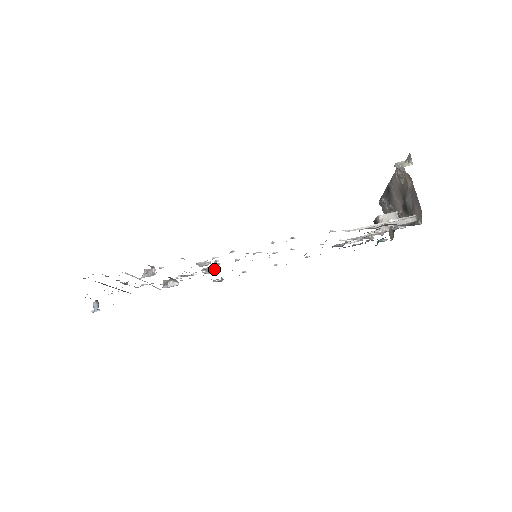
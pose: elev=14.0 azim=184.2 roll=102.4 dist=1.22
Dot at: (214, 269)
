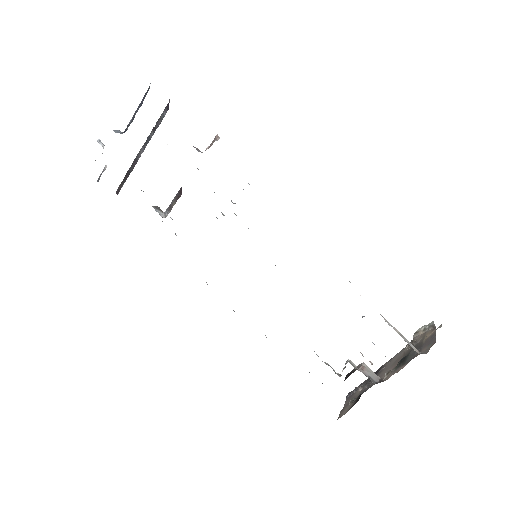
Dot at: occluded
